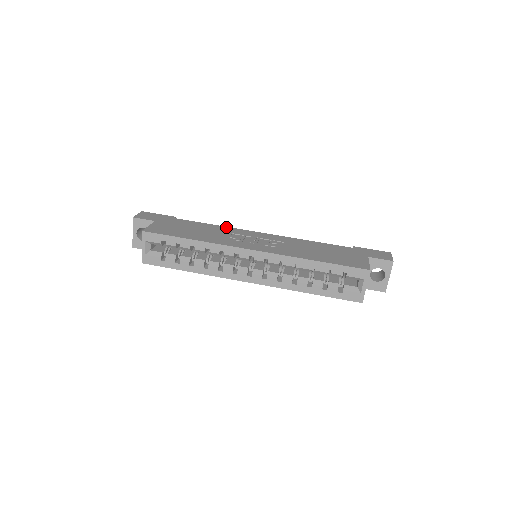
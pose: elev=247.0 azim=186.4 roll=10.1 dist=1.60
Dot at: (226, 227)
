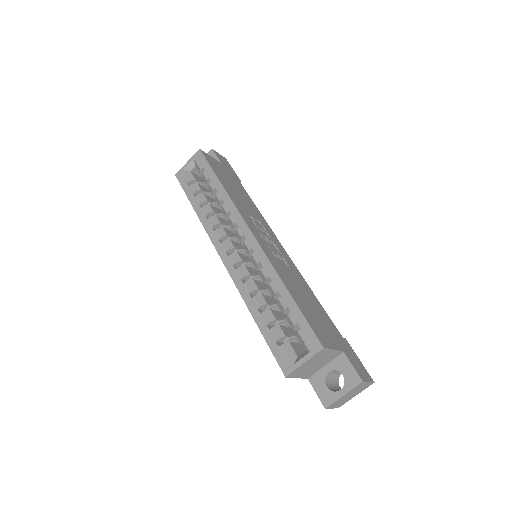
Dot at: occluded
